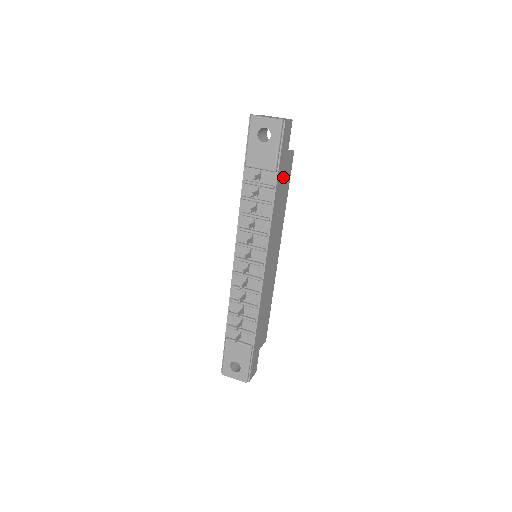
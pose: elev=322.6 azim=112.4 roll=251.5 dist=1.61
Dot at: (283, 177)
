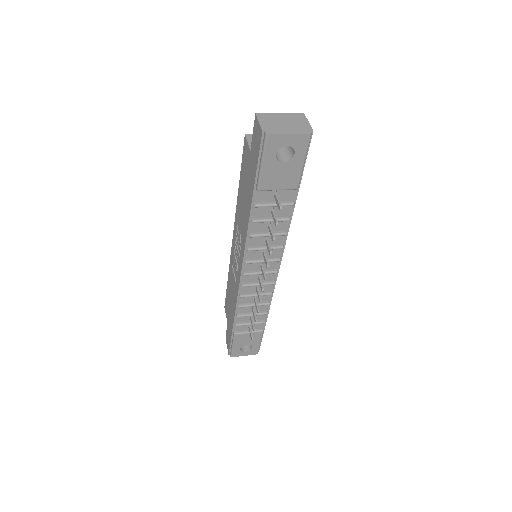
Dot at: occluded
